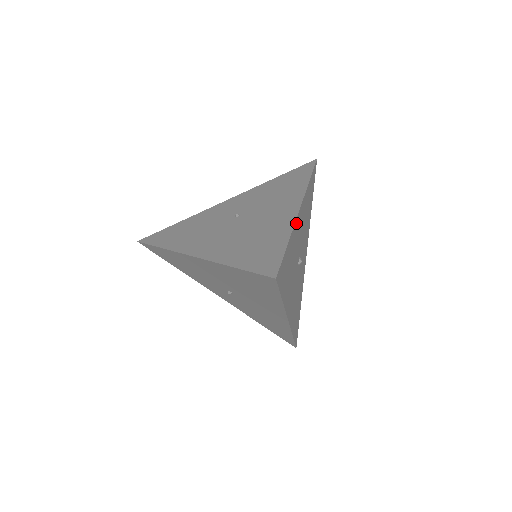
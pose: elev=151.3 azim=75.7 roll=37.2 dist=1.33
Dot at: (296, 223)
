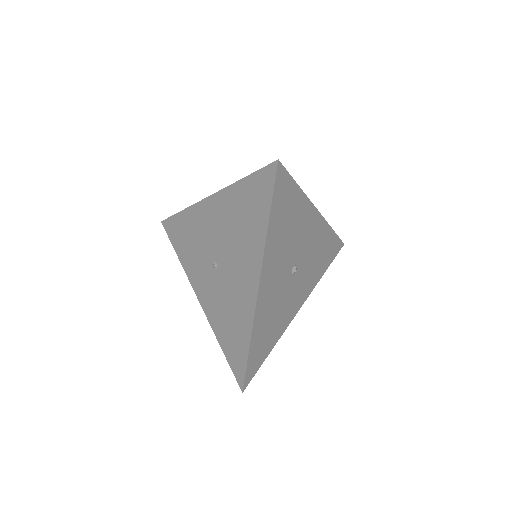
Dot at: (309, 207)
